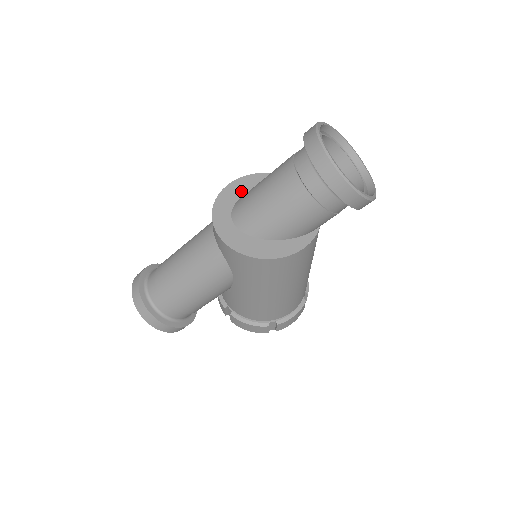
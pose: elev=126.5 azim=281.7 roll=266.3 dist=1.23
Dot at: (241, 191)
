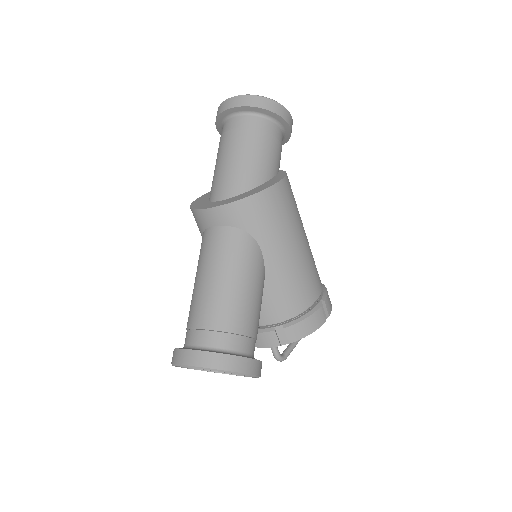
Dot at: (204, 200)
